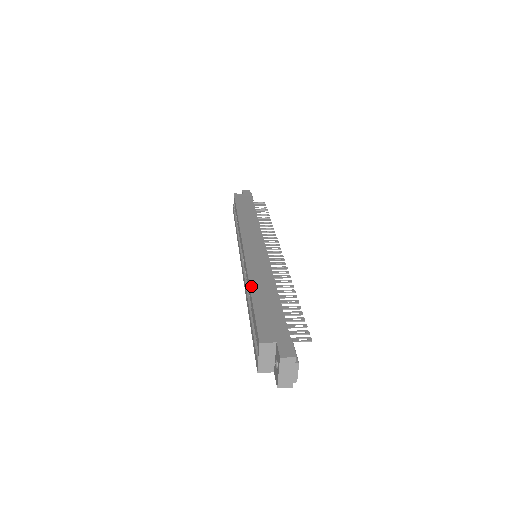
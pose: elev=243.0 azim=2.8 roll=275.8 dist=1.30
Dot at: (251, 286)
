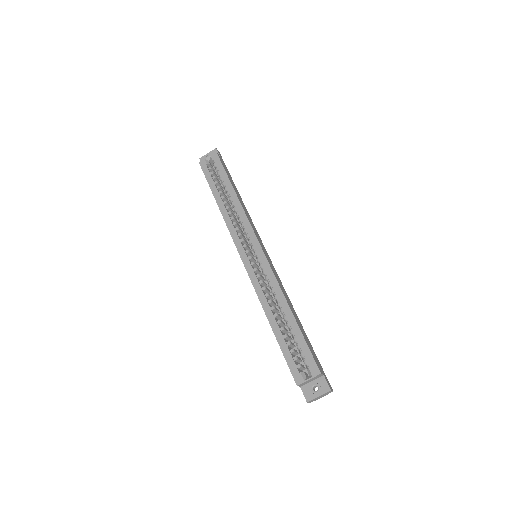
Dot at: (290, 307)
